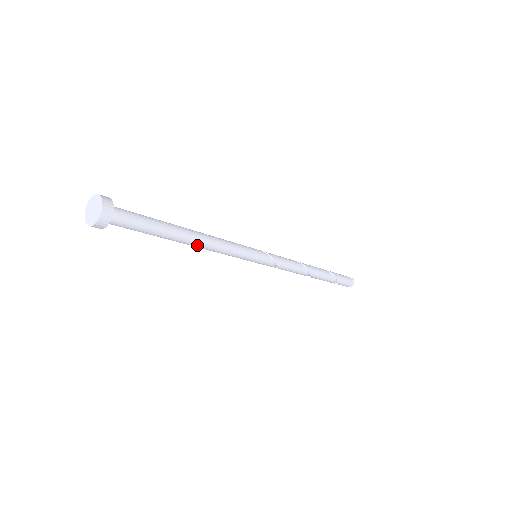
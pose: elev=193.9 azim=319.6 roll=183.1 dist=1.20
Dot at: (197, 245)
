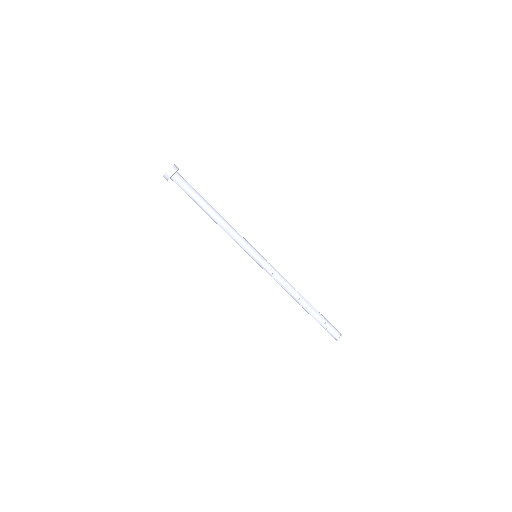
Dot at: (219, 218)
